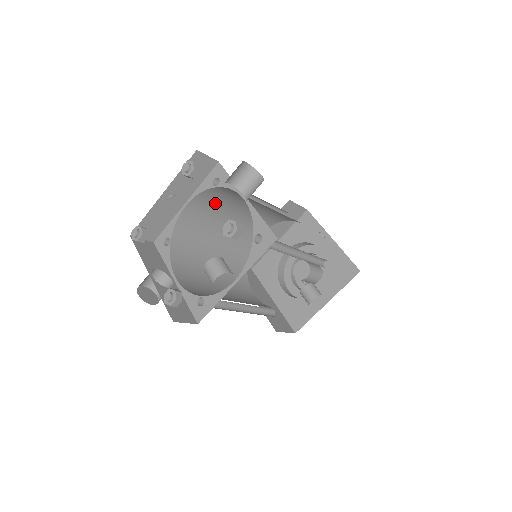
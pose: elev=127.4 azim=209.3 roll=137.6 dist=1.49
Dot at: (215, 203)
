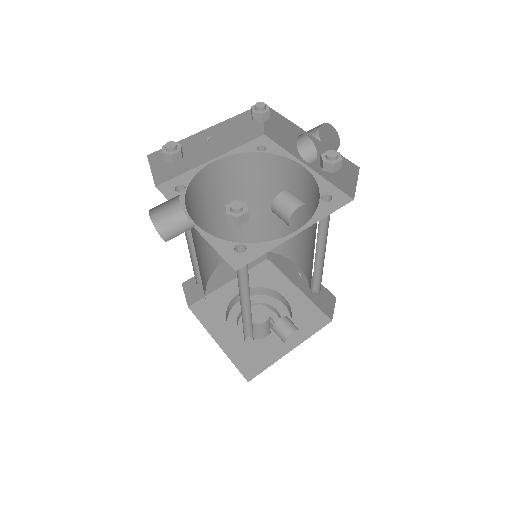
Dot at: (234, 180)
